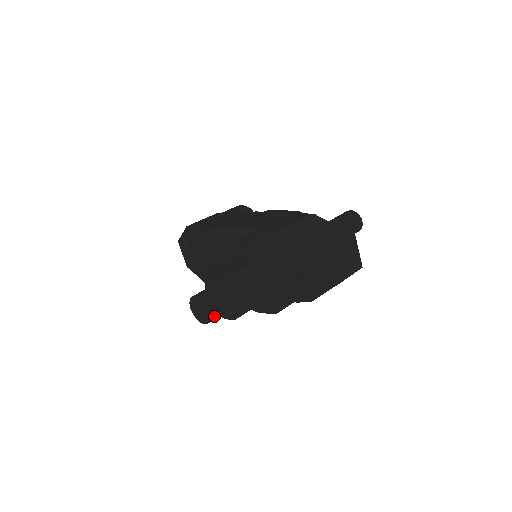
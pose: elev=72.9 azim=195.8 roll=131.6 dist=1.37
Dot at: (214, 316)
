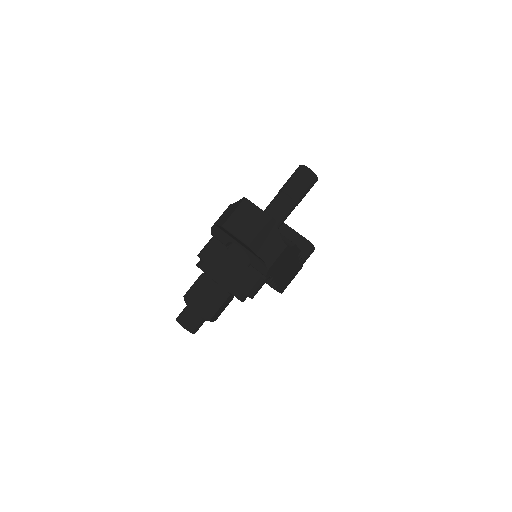
Dot at: (191, 325)
